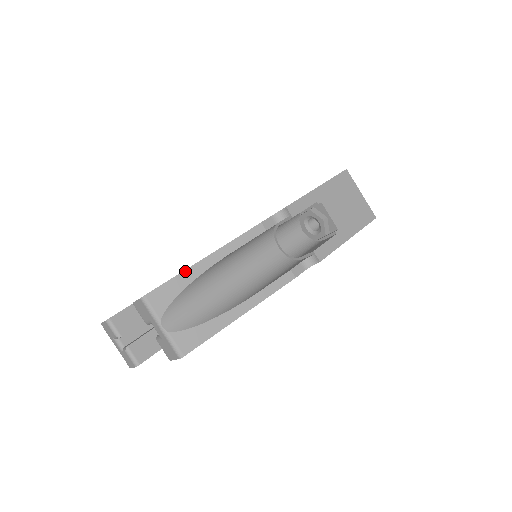
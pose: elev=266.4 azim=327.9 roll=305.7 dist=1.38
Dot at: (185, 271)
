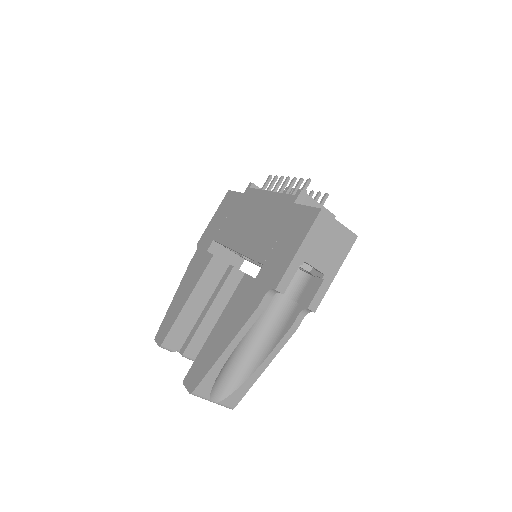
Dot at: (213, 366)
